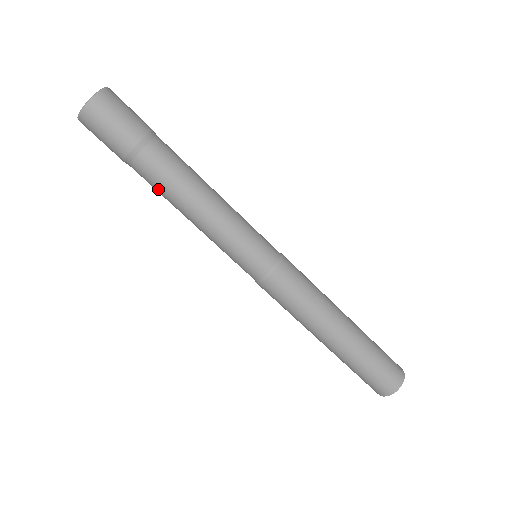
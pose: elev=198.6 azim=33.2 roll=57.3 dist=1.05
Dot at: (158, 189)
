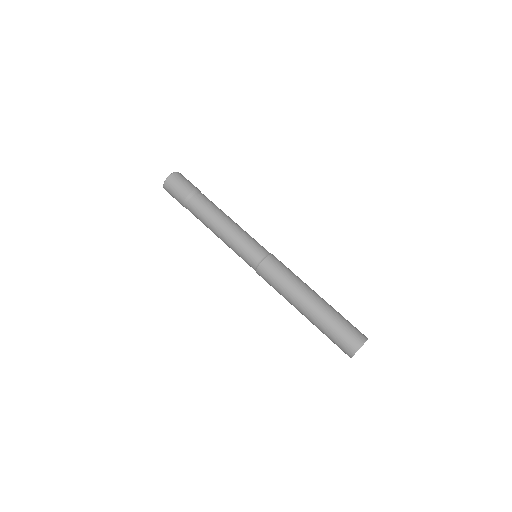
Dot at: (201, 215)
